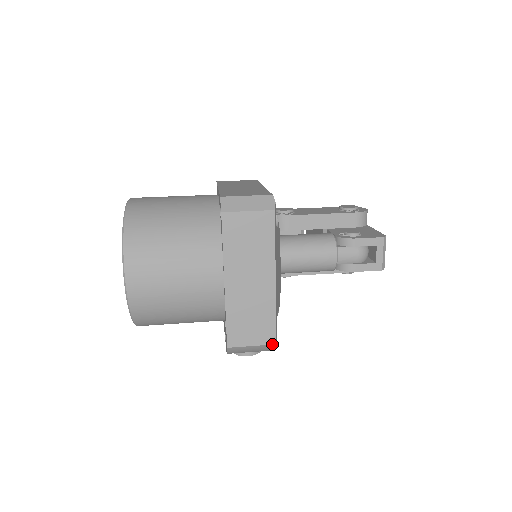
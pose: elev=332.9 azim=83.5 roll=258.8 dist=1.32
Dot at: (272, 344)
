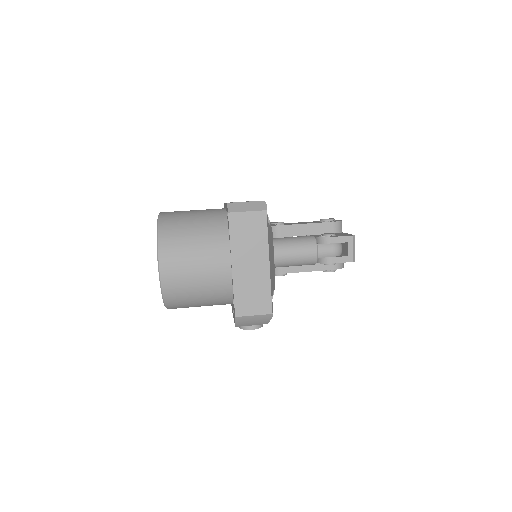
Dot at: (269, 314)
